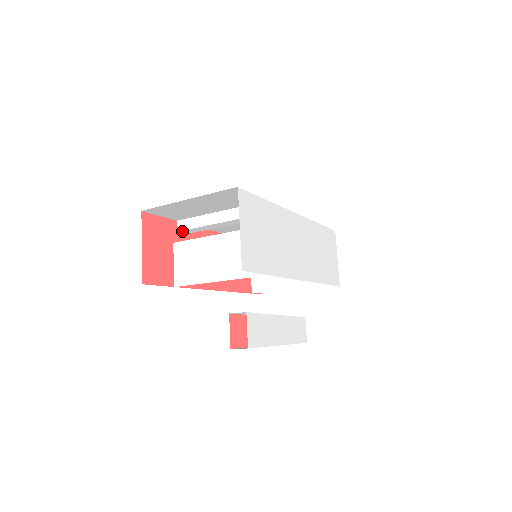
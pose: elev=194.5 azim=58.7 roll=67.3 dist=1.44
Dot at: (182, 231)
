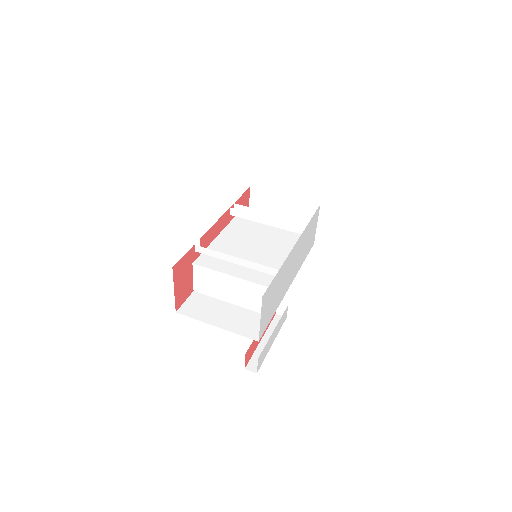
Dot at: (199, 251)
